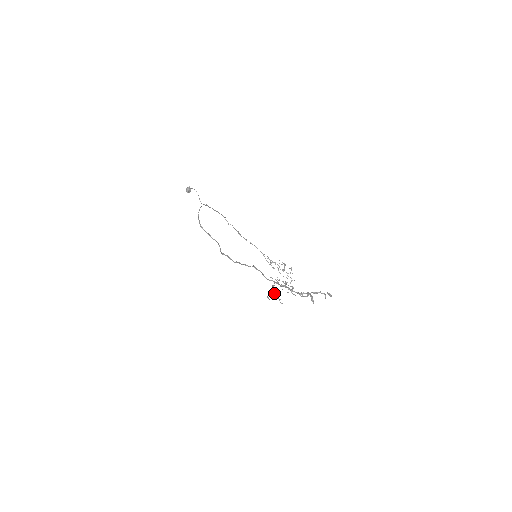
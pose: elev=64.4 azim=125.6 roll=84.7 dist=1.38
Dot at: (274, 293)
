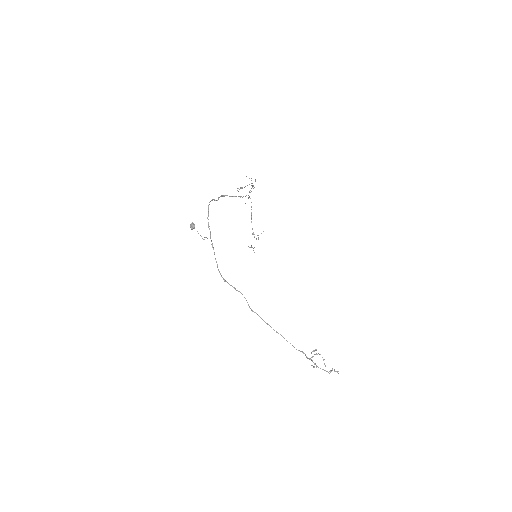
Dot at: occluded
